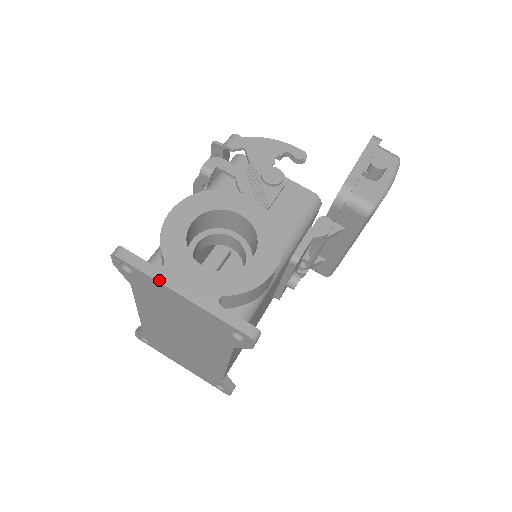
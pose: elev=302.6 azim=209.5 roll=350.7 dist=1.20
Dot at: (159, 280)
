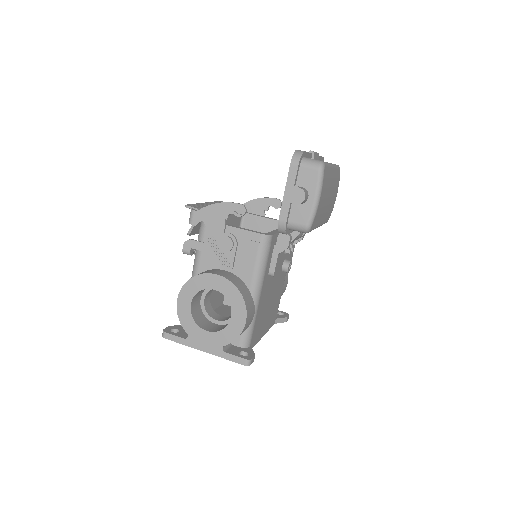
Dot at: (189, 346)
